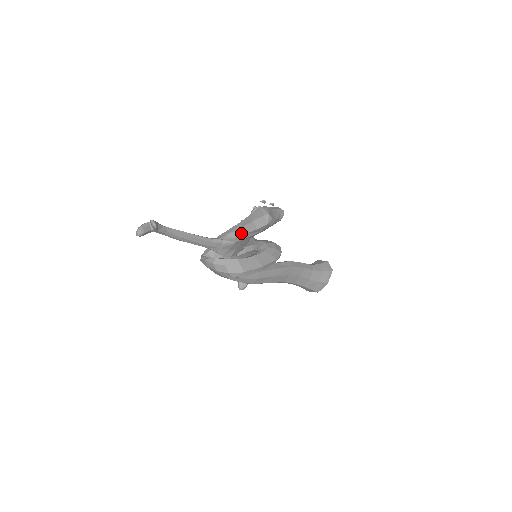
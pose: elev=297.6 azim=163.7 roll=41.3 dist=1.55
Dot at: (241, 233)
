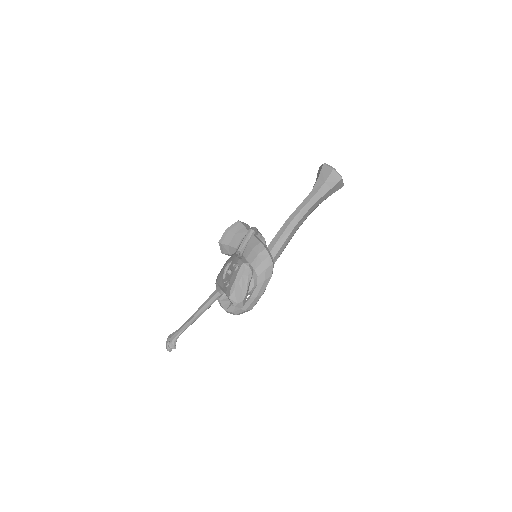
Dot at: occluded
